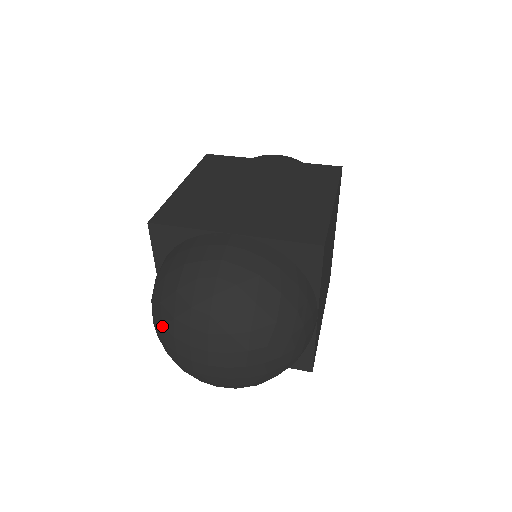
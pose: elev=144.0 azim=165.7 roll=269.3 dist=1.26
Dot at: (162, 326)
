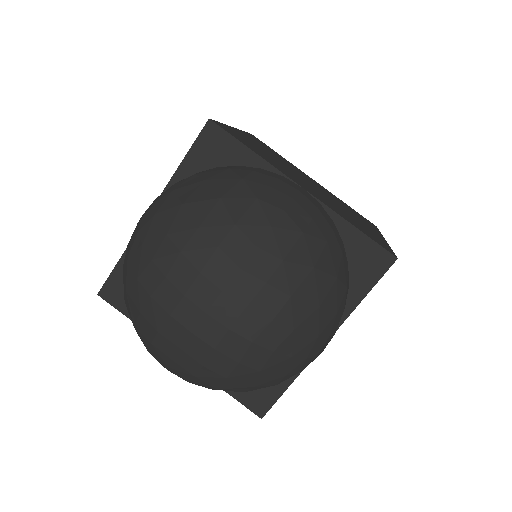
Dot at: (150, 343)
